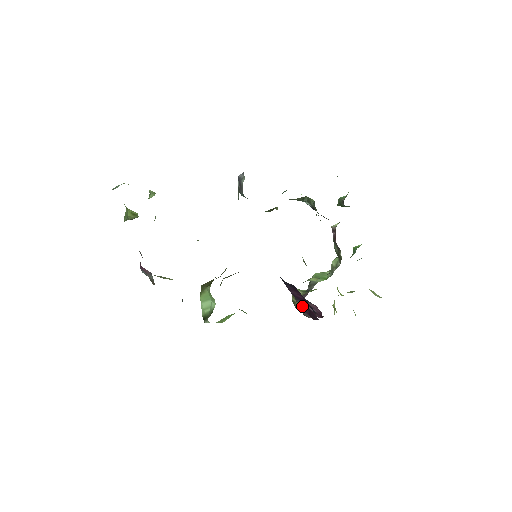
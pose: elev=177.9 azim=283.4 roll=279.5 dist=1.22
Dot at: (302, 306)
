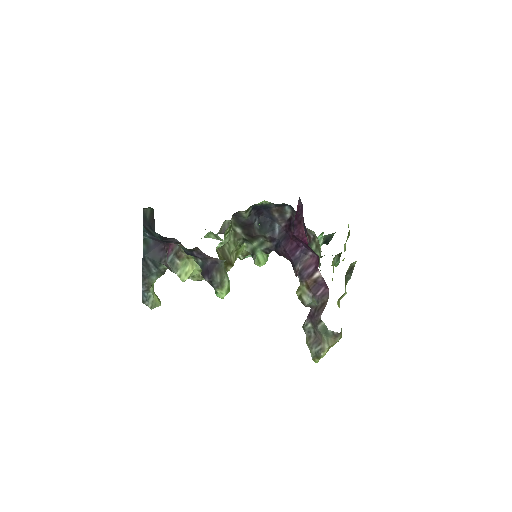
Dot at: (307, 292)
